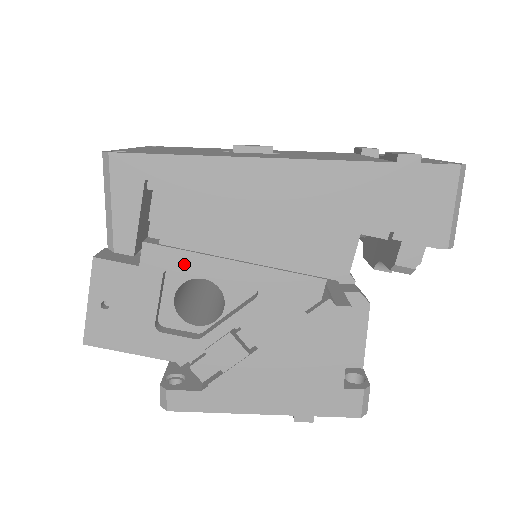
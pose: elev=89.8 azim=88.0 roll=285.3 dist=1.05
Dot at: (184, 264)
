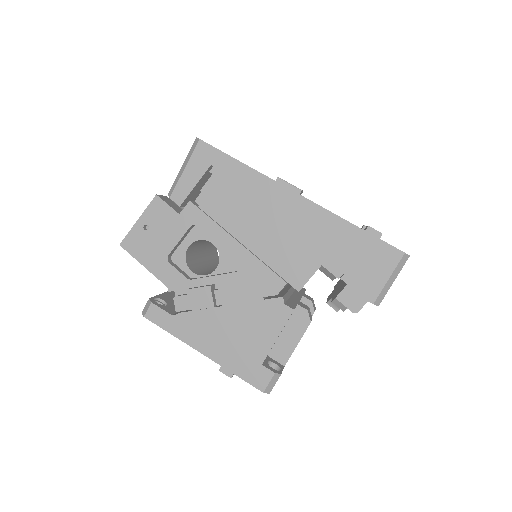
Dot at: (206, 227)
